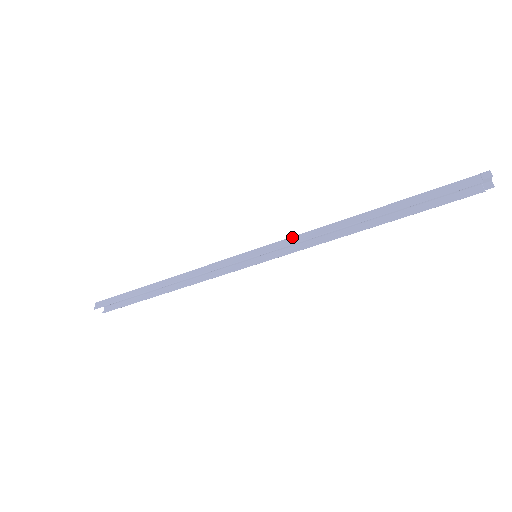
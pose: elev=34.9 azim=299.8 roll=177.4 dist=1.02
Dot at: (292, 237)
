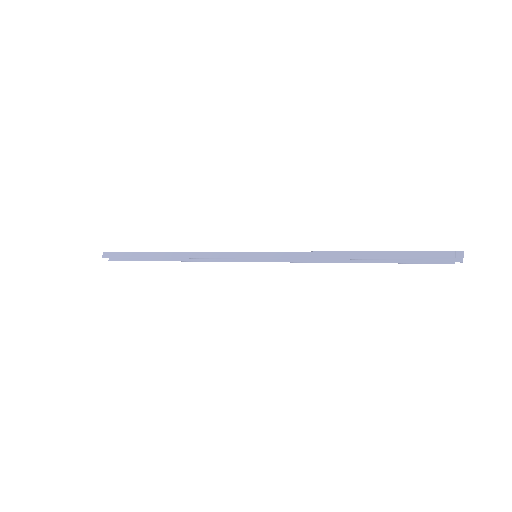
Dot at: (291, 252)
